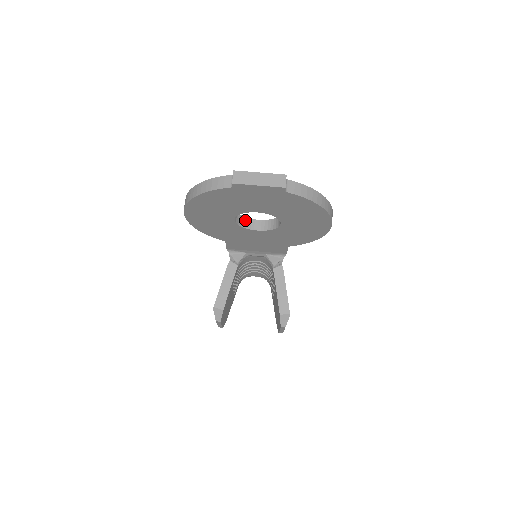
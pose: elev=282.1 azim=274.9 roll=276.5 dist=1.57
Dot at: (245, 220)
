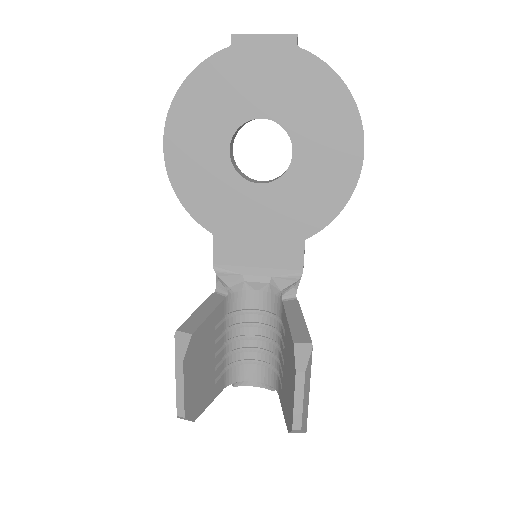
Dot at: (244, 175)
